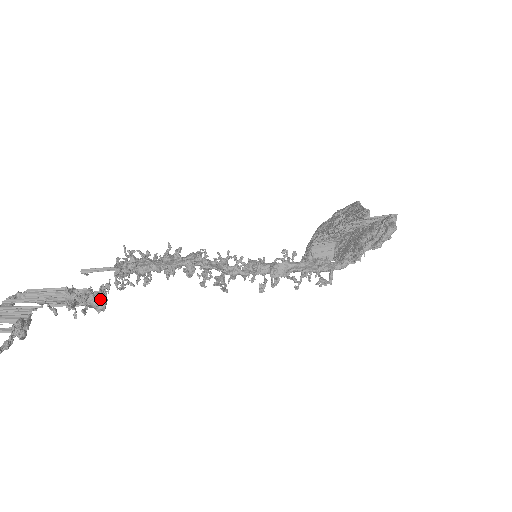
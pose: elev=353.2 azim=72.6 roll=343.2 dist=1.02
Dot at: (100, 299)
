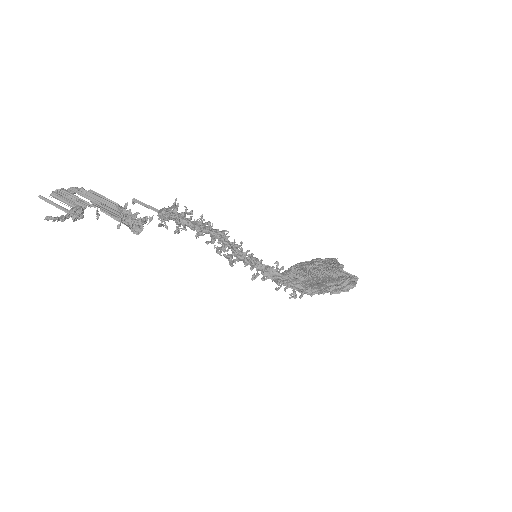
Dot at: (139, 225)
